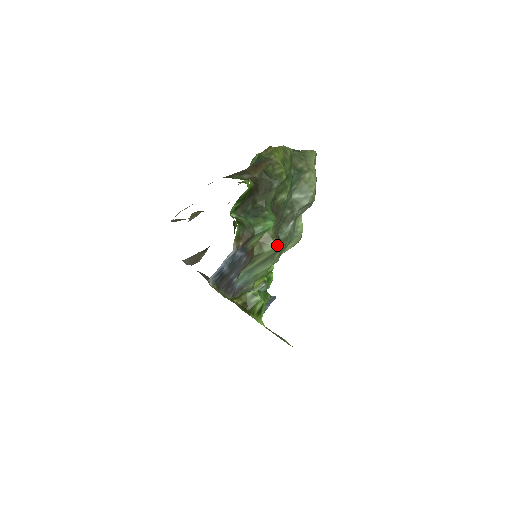
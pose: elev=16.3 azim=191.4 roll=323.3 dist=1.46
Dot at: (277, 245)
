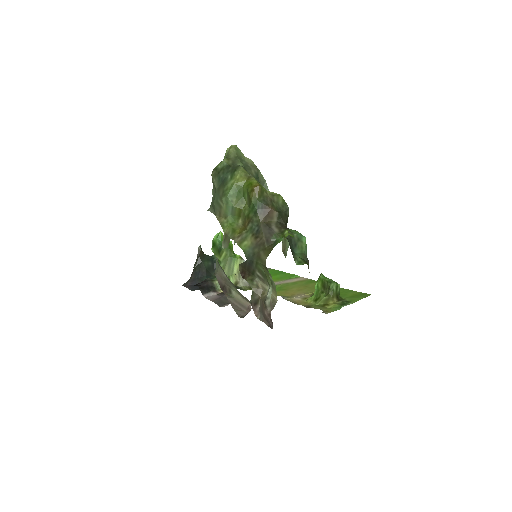
Dot at: occluded
